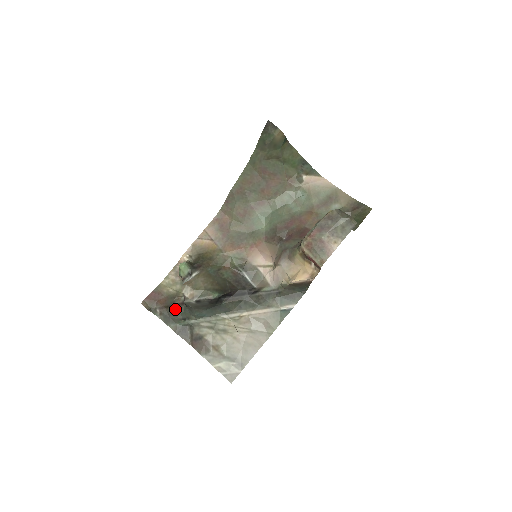
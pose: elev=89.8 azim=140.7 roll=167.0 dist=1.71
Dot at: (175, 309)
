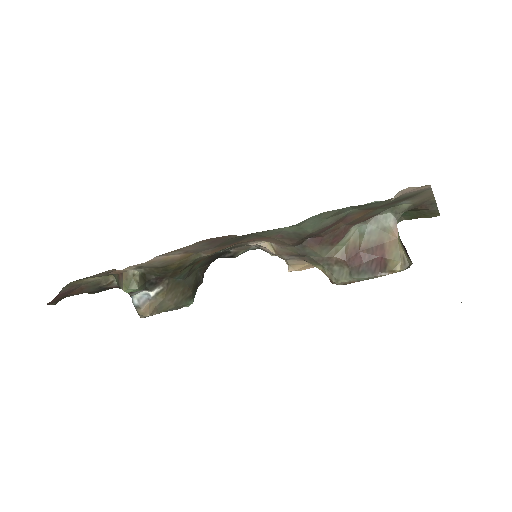
Dot at: occluded
